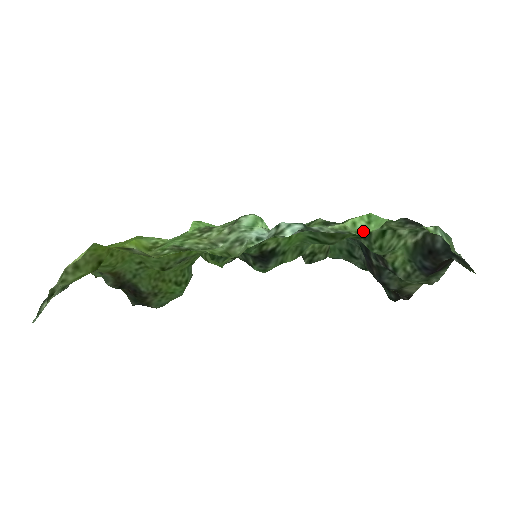
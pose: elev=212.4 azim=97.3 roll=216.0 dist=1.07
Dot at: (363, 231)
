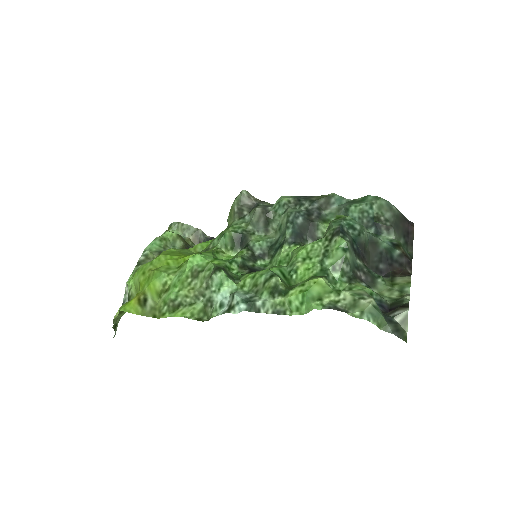
Dot at: (296, 312)
